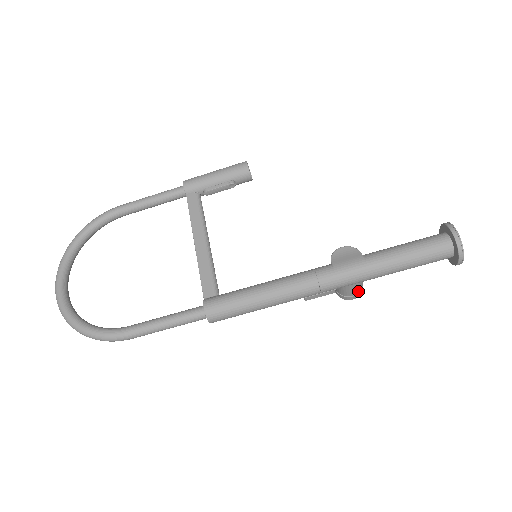
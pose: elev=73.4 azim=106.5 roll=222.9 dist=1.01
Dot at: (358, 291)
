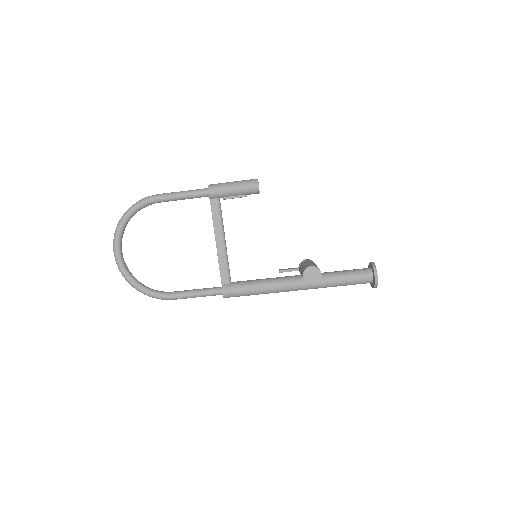
Dot at: occluded
